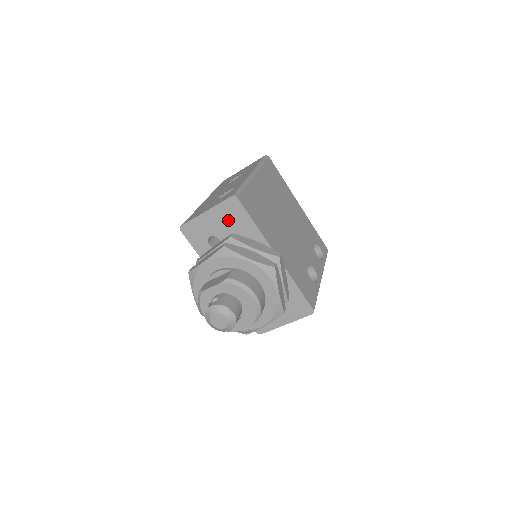
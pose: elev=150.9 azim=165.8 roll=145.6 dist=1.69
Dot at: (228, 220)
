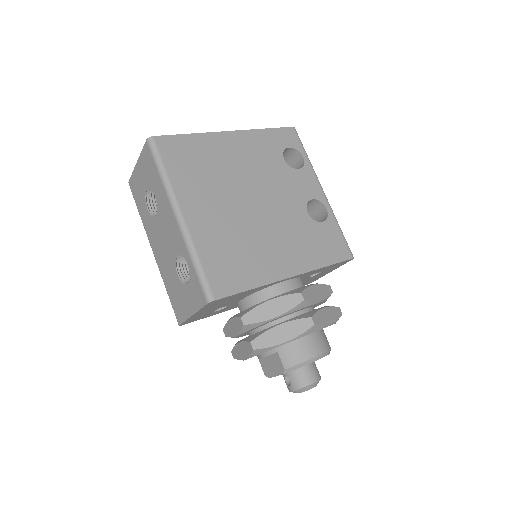
Dot at: (220, 304)
